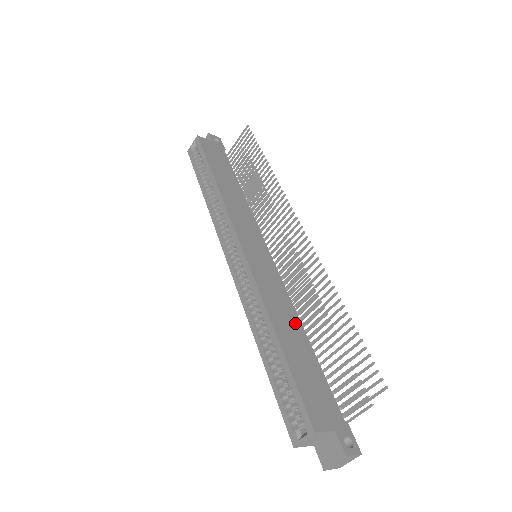
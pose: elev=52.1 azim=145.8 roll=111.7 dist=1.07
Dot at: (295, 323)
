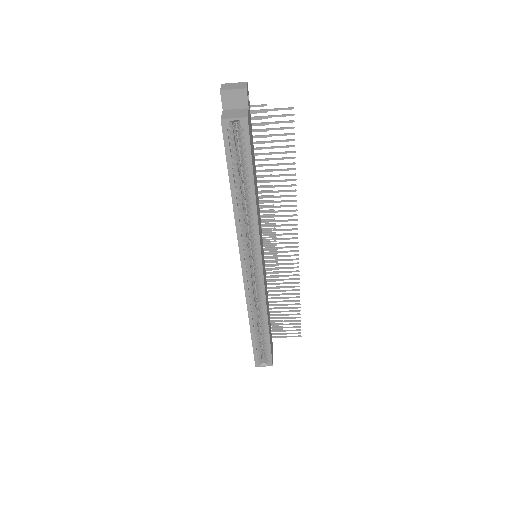
Dot at: (268, 304)
